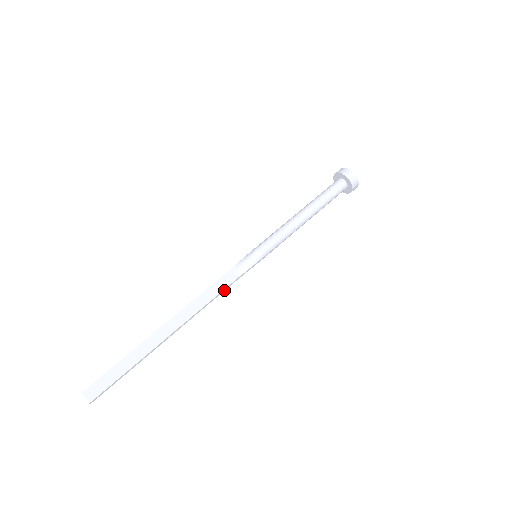
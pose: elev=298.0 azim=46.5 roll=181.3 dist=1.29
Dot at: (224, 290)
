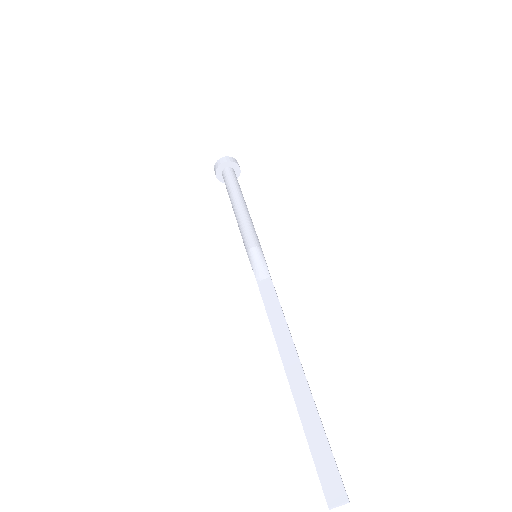
Dot at: (276, 295)
